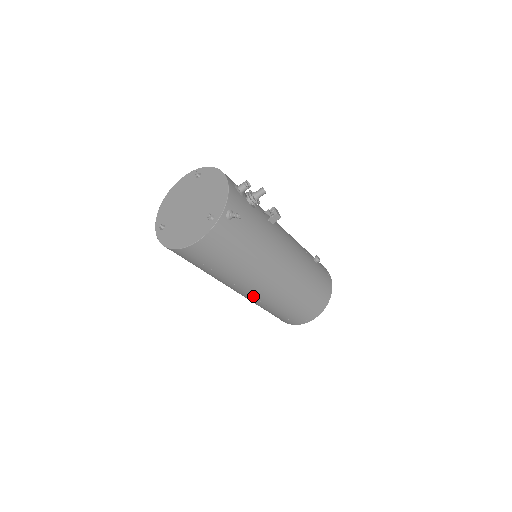
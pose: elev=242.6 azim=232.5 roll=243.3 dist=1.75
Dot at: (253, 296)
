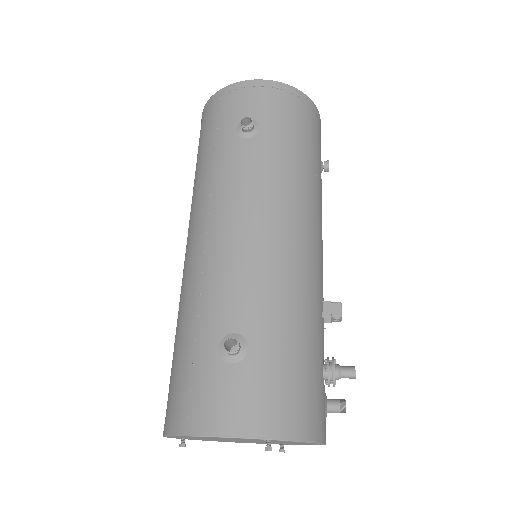
Dot at: occluded
